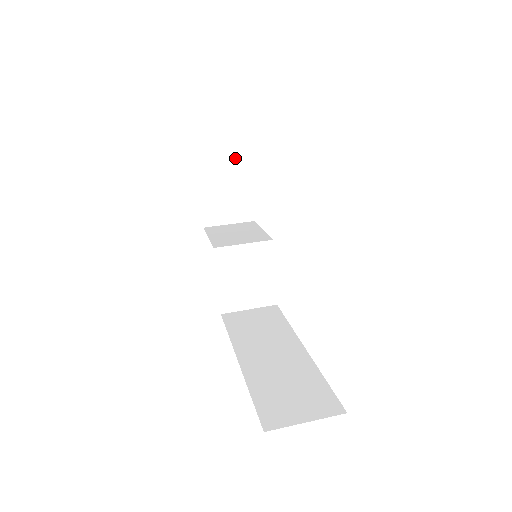
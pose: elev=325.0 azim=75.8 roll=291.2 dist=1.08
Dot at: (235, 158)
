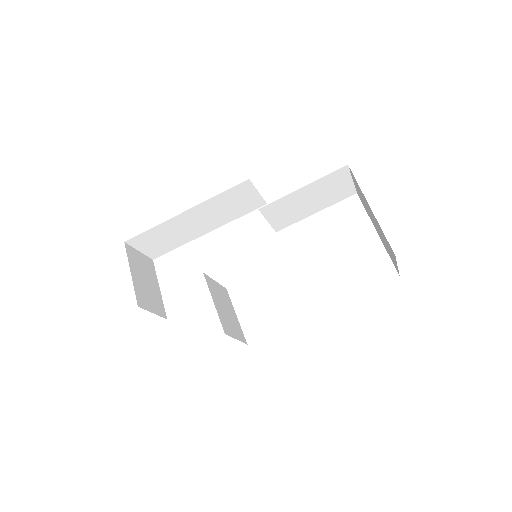
Dot at: (147, 262)
